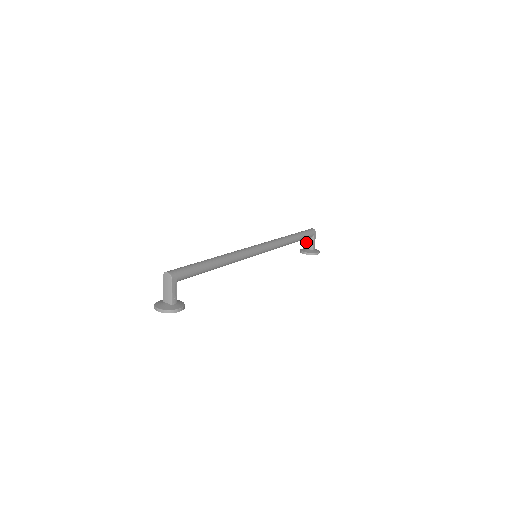
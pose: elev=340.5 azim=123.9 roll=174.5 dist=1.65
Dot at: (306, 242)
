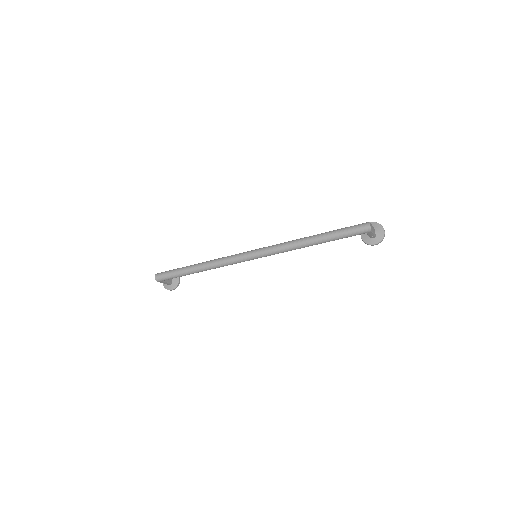
Dot at: occluded
